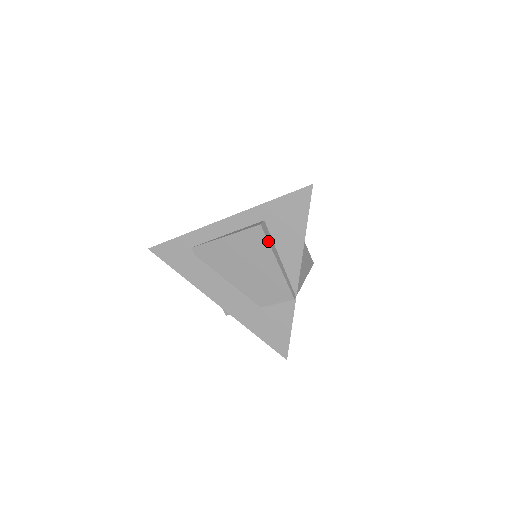
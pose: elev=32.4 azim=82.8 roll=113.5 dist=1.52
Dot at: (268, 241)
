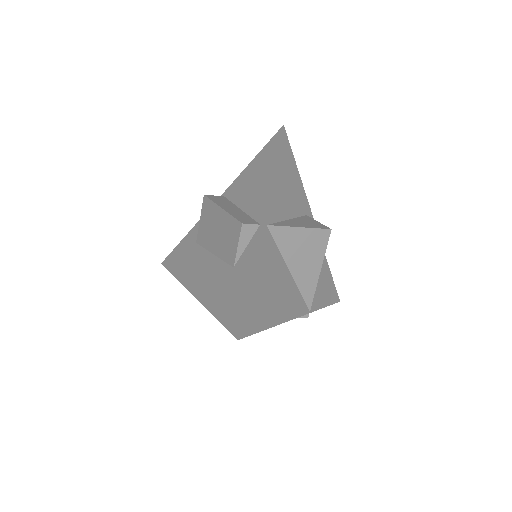
Dot at: occluded
